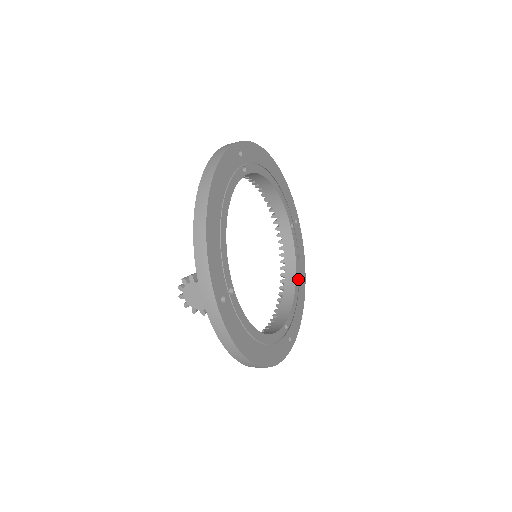
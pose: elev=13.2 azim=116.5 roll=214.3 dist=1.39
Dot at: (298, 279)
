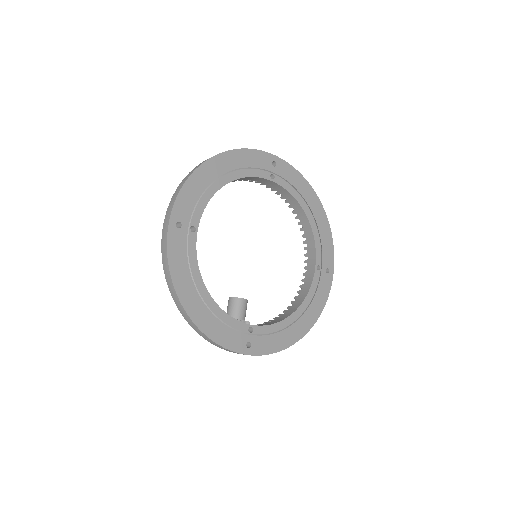
Dot at: (308, 210)
